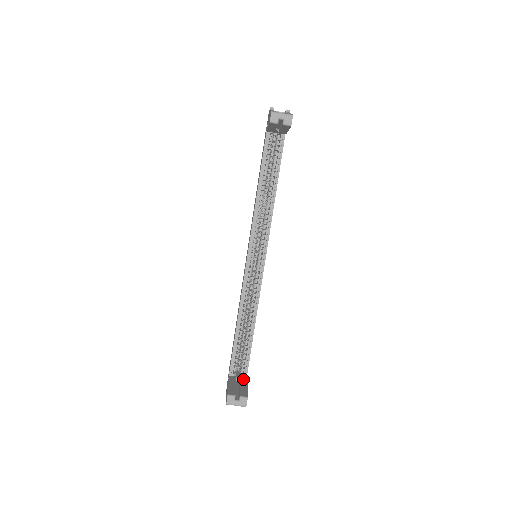
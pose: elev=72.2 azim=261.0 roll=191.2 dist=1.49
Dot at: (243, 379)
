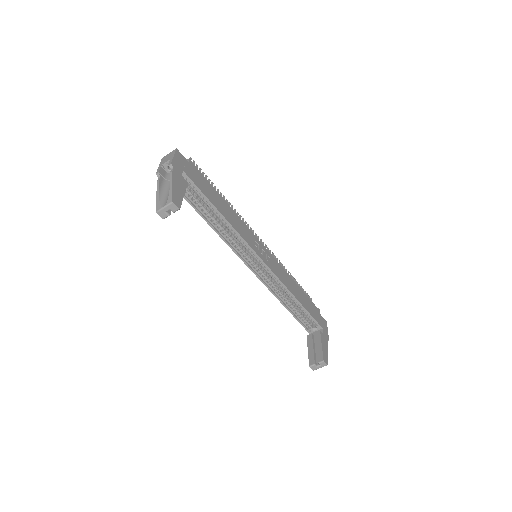
Dot at: (317, 334)
